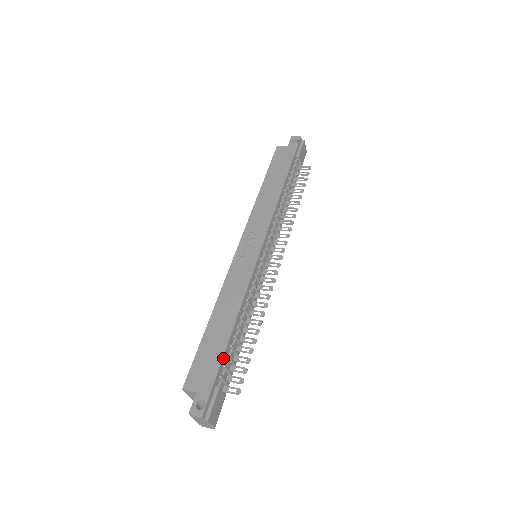
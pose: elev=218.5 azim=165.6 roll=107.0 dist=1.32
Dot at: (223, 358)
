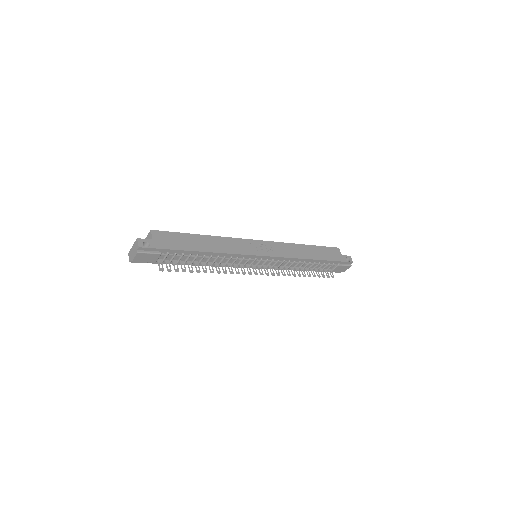
Dot at: (181, 251)
